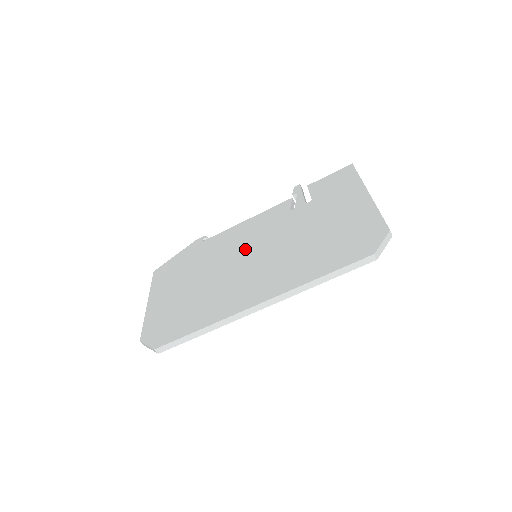
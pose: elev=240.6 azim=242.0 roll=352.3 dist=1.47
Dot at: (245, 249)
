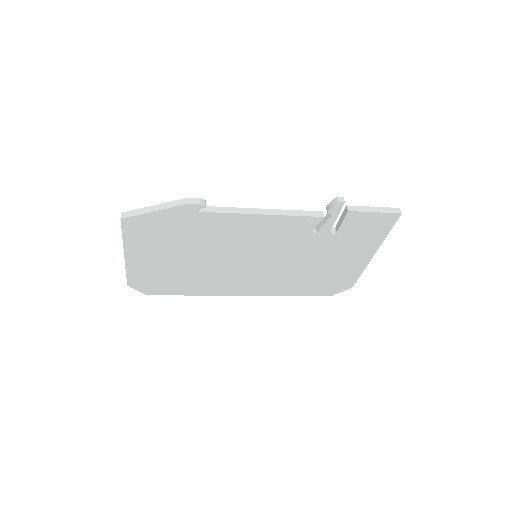
Dot at: (249, 251)
